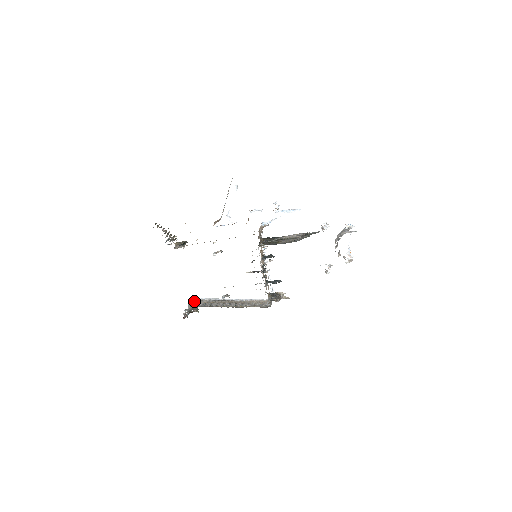
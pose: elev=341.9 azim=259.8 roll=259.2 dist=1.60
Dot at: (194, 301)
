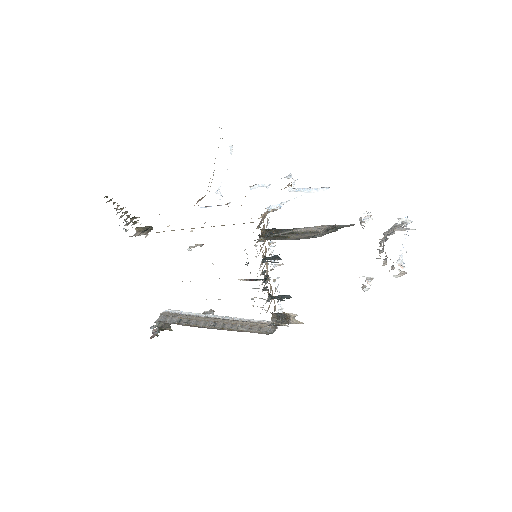
Dot at: (166, 314)
